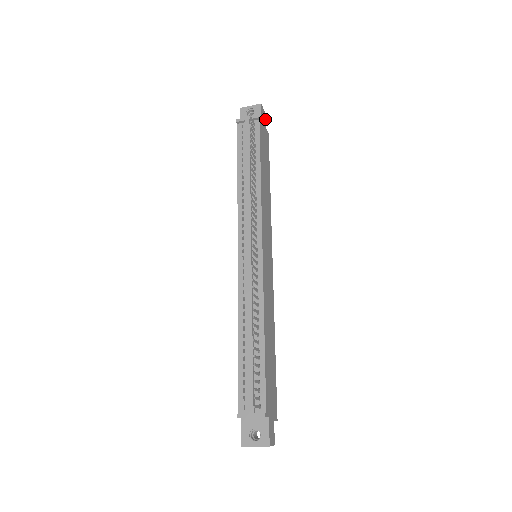
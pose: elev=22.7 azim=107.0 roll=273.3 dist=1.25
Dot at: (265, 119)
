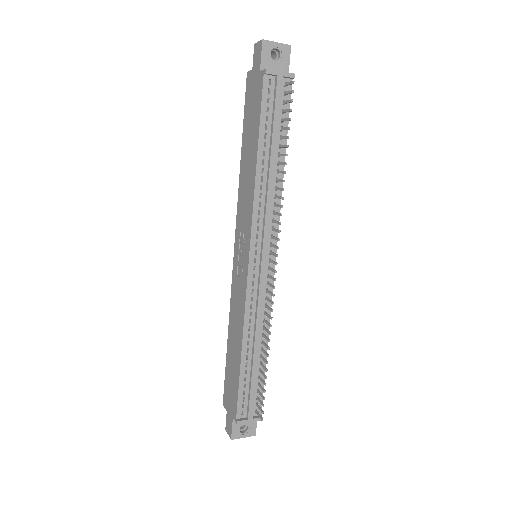
Dot at: occluded
